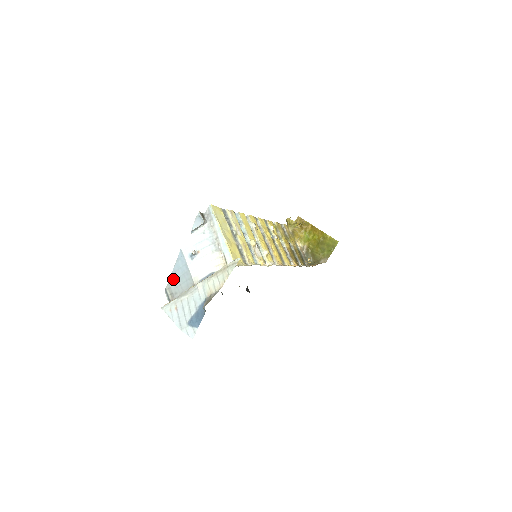
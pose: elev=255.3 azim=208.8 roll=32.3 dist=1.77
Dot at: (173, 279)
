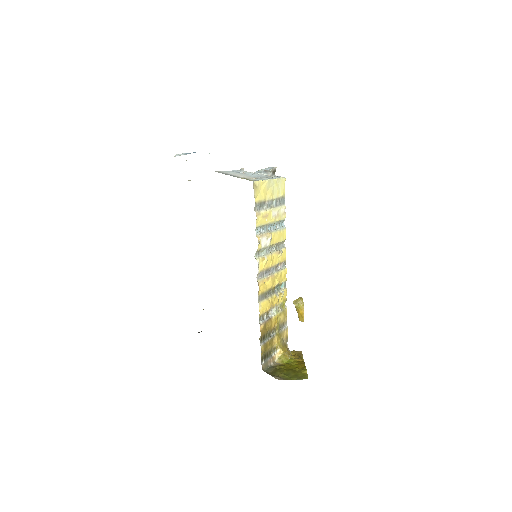
Dot at: occluded
